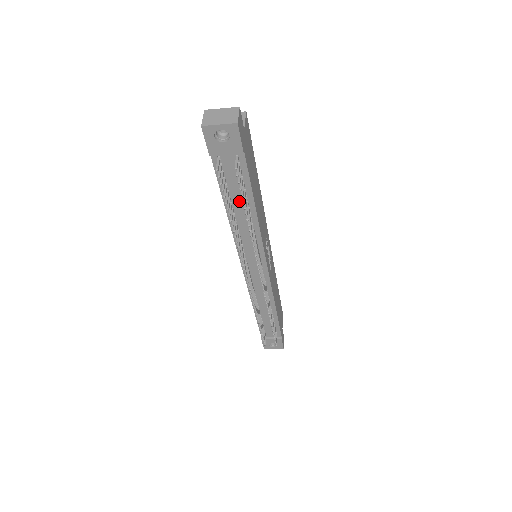
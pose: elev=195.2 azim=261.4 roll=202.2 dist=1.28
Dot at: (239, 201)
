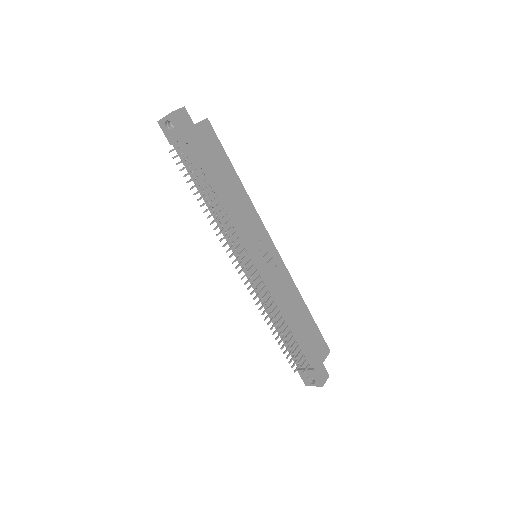
Dot at: (205, 185)
